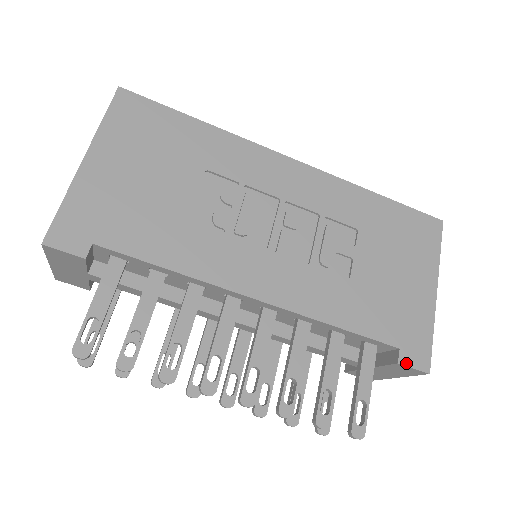
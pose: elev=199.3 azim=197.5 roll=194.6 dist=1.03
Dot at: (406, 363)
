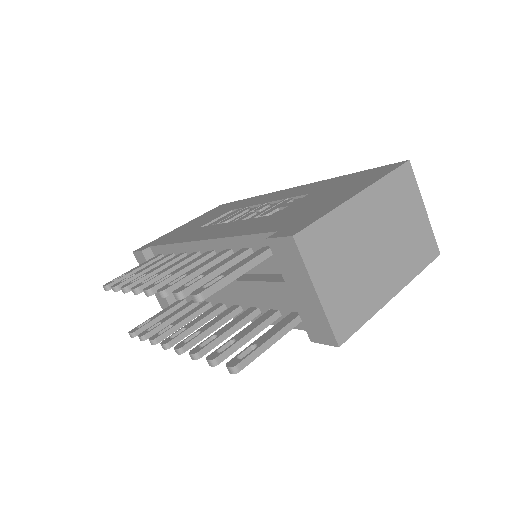
Dot at: (274, 236)
